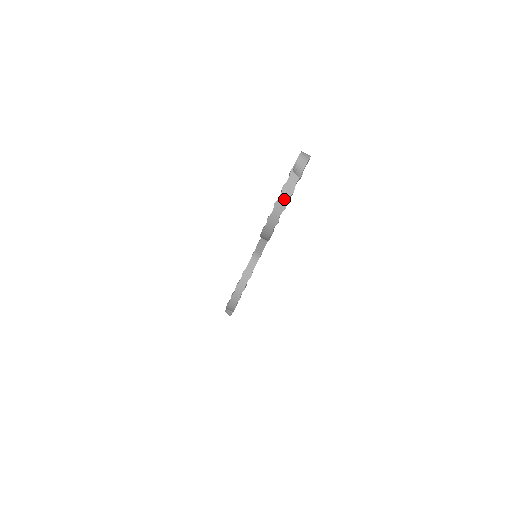
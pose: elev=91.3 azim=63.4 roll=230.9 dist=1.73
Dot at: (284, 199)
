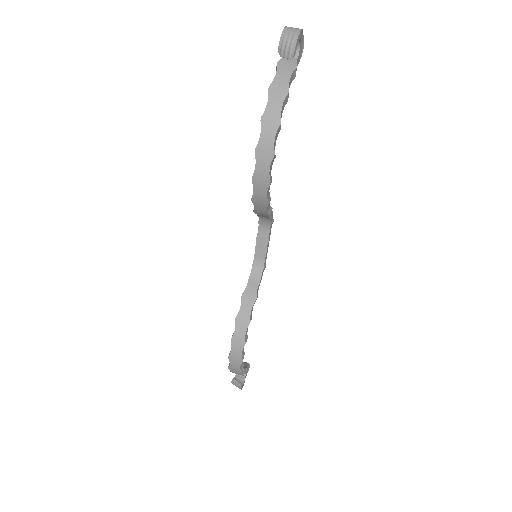
Dot at: (275, 107)
